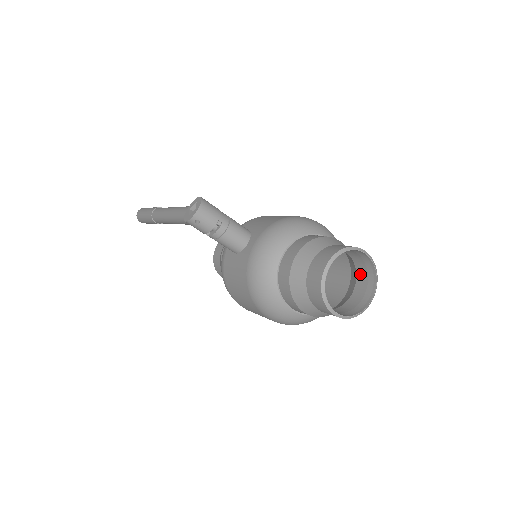
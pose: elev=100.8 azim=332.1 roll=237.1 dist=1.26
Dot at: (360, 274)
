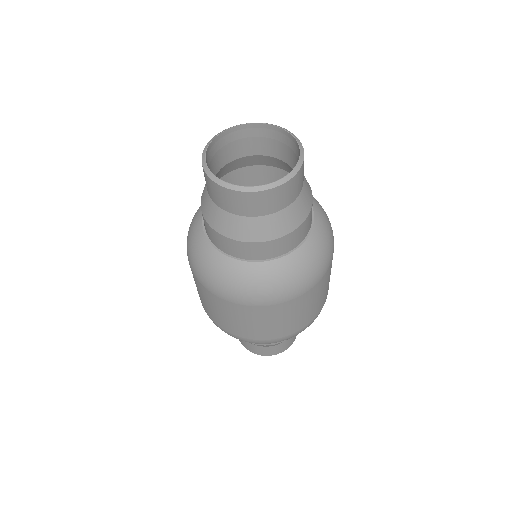
Dot at: (291, 195)
